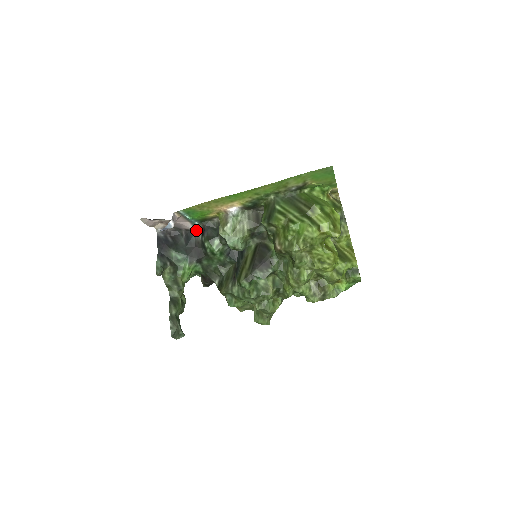
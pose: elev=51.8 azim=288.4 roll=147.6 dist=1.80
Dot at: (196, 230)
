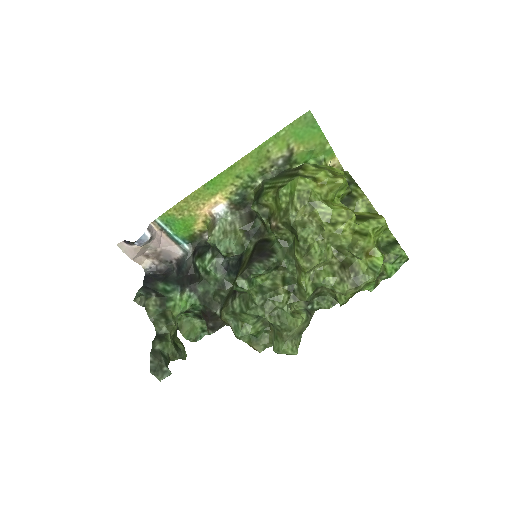
Dot at: (187, 256)
